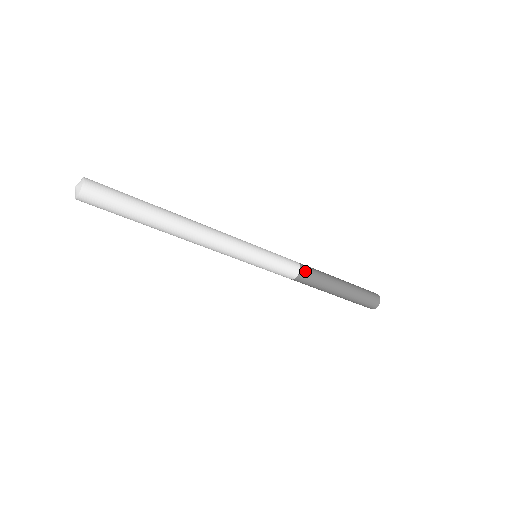
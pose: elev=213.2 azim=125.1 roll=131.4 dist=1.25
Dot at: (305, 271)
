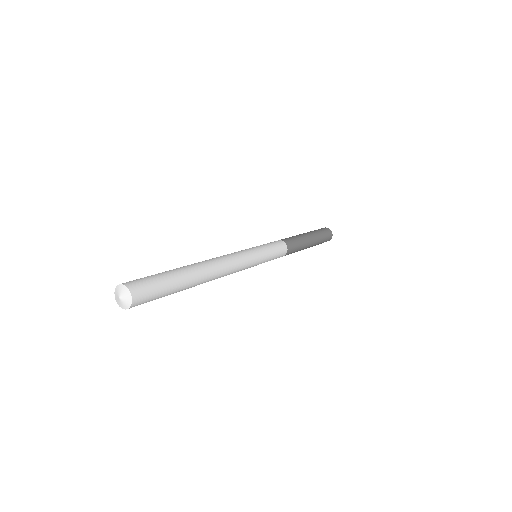
Dot at: (290, 251)
